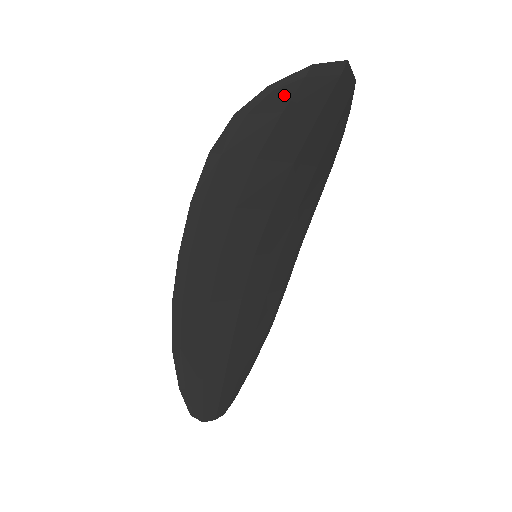
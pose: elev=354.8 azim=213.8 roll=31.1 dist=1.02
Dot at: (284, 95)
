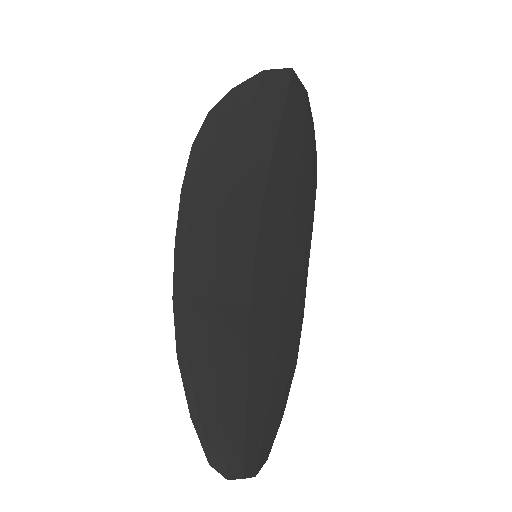
Dot at: (247, 94)
